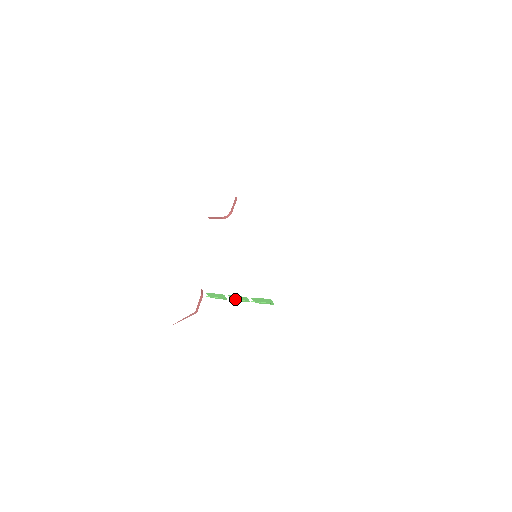
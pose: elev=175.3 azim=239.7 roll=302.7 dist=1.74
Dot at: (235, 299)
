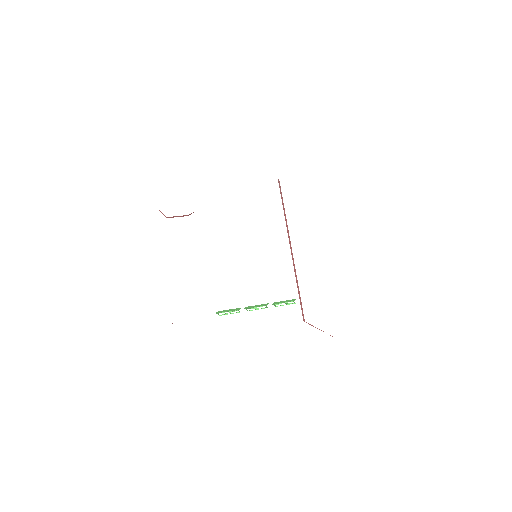
Dot at: (257, 309)
